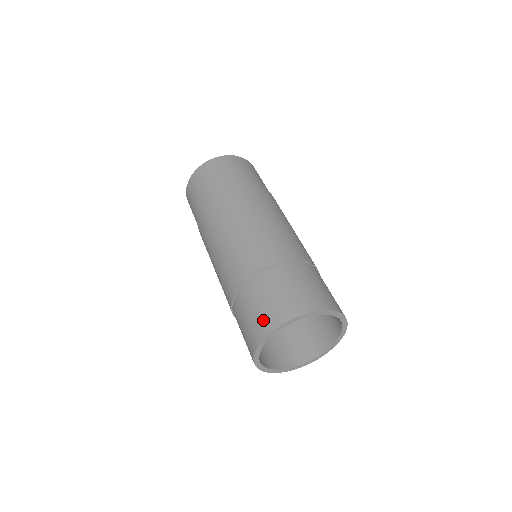
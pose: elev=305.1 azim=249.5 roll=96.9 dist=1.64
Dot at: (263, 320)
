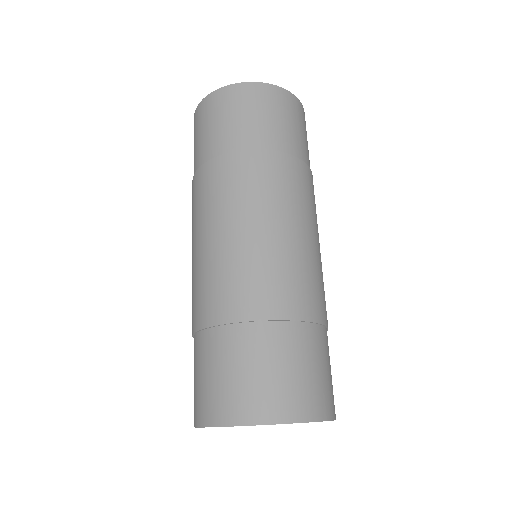
Dot at: (217, 401)
